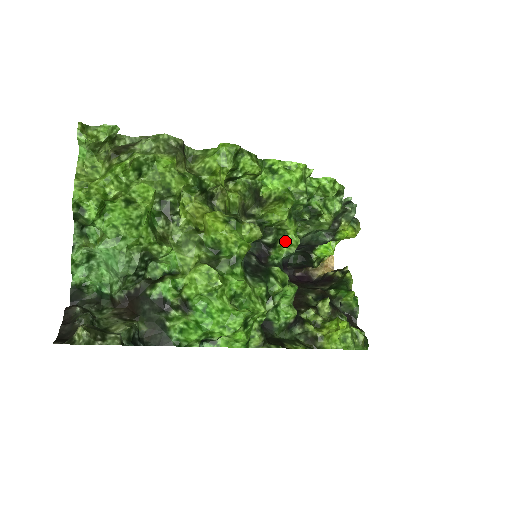
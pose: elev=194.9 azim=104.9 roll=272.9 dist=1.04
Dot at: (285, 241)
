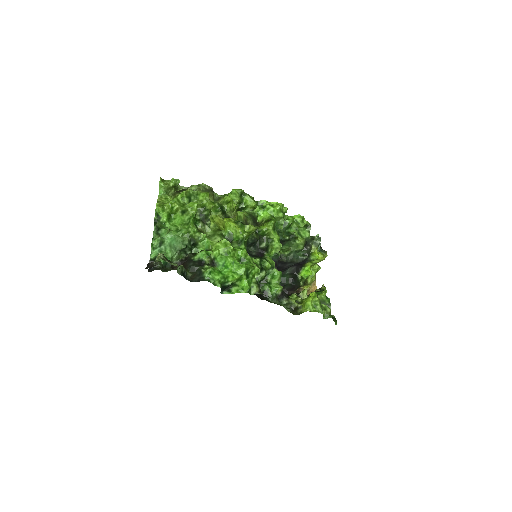
Dot at: (273, 246)
